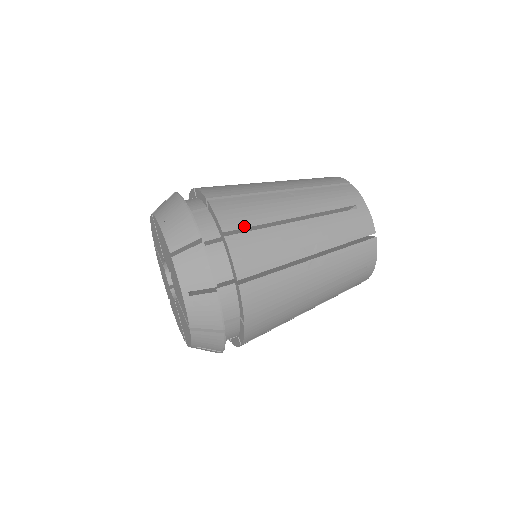
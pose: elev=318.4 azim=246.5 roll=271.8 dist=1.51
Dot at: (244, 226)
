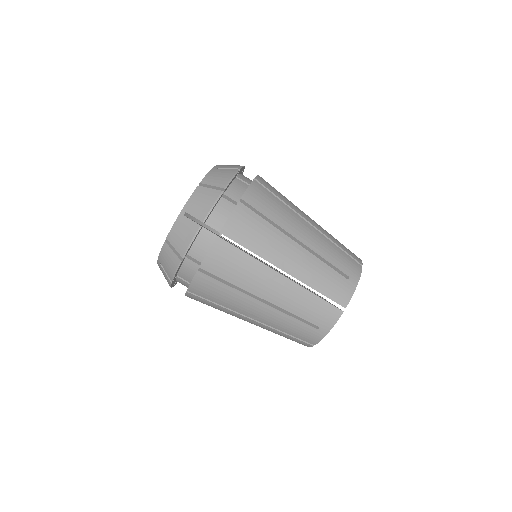
Dot at: (218, 275)
